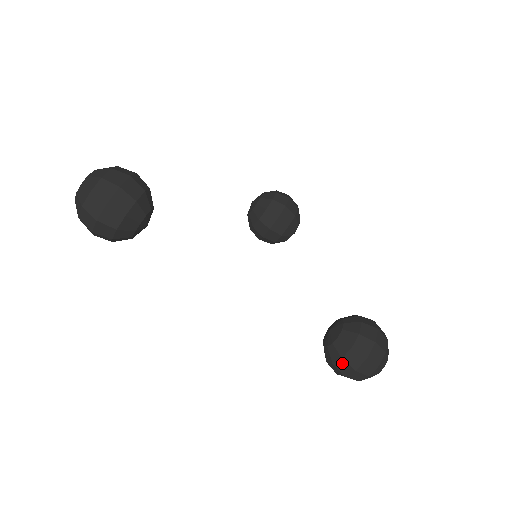
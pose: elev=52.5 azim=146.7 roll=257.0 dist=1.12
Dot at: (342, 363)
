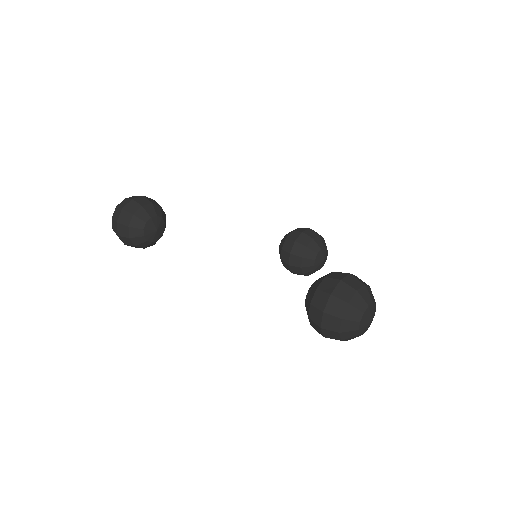
Dot at: (312, 310)
